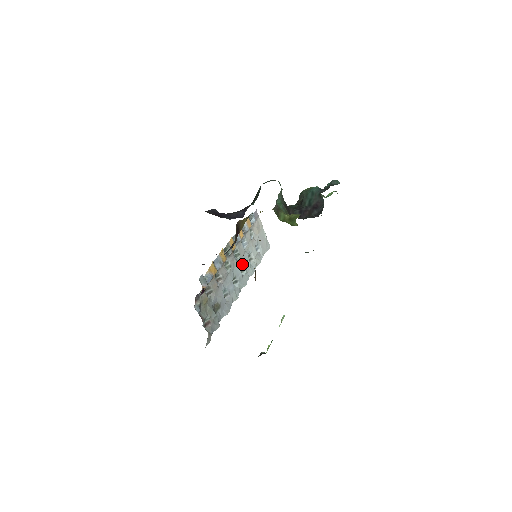
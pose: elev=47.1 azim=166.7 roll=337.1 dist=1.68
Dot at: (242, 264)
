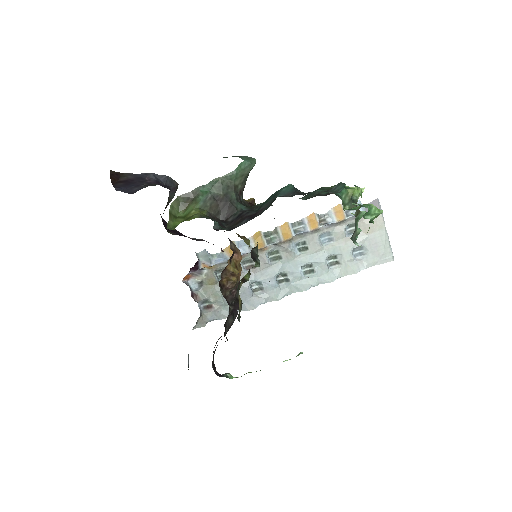
Dot at: (309, 263)
